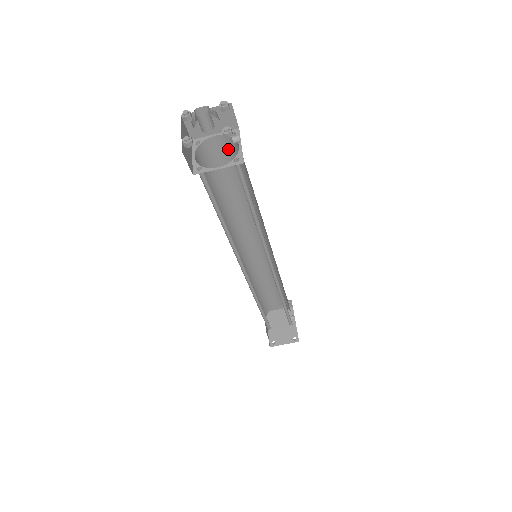
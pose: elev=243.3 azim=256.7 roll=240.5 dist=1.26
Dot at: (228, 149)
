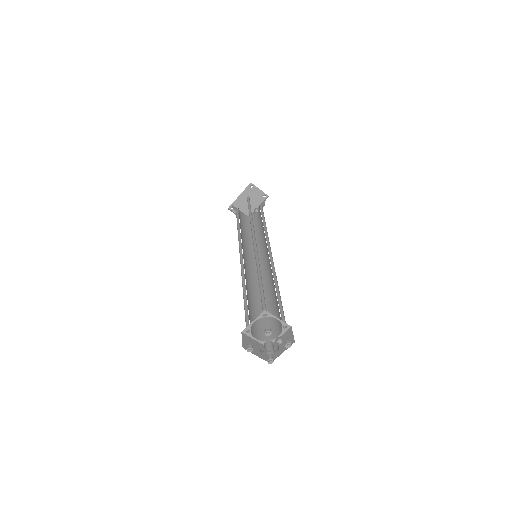
Dot at: occluded
